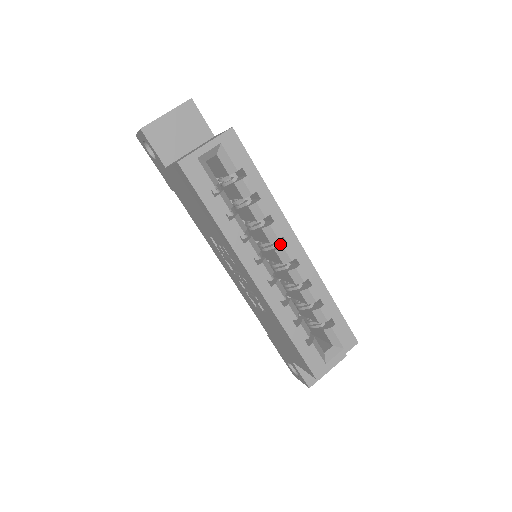
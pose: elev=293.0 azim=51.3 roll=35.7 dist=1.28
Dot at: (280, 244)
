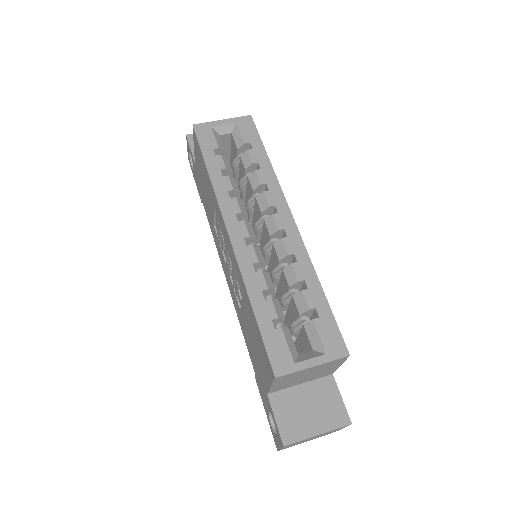
Dot at: occluded
